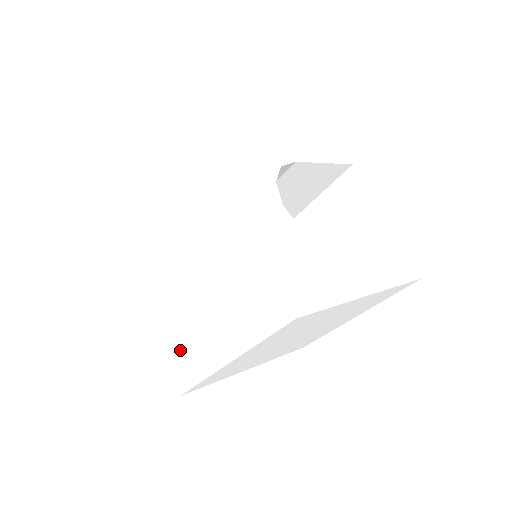
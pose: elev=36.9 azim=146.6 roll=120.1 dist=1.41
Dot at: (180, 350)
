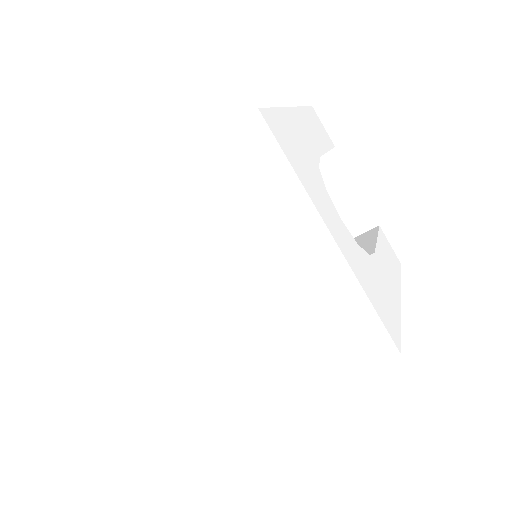
Dot at: (201, 382)
